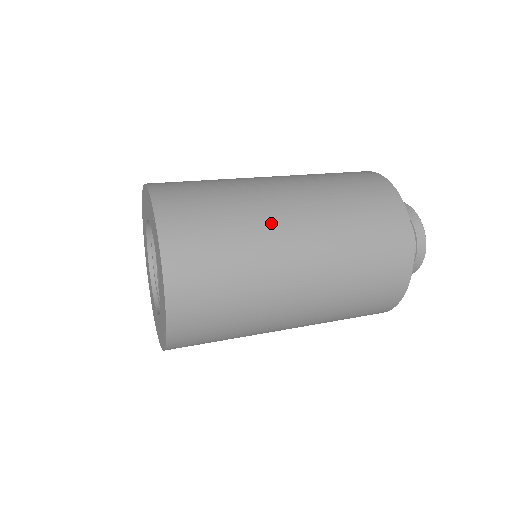
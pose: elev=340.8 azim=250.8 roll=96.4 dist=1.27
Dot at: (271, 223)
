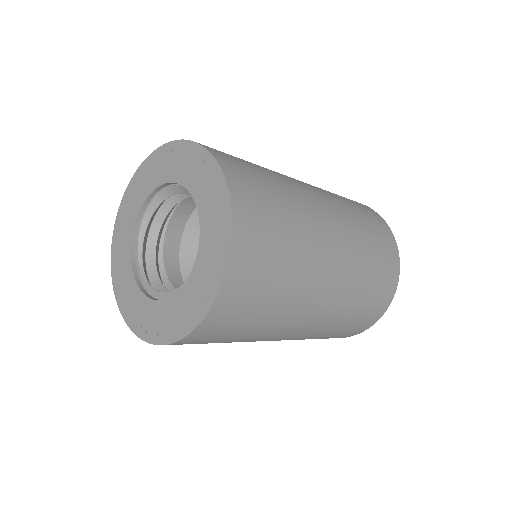
Dot at: (308, 198)
